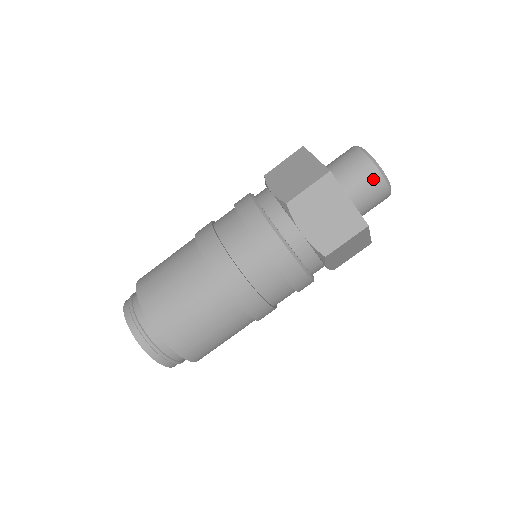
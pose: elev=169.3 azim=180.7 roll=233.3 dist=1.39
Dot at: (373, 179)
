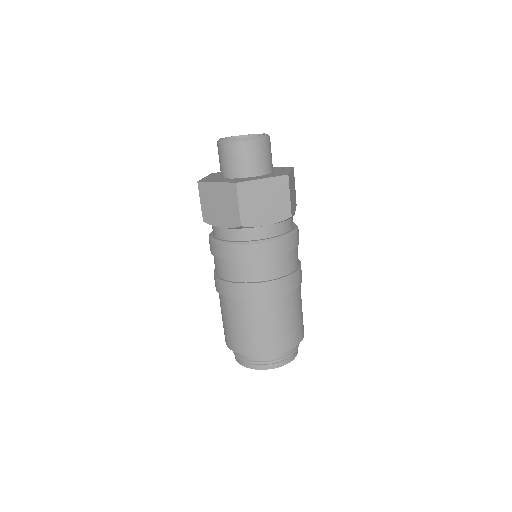
Dot at: (255, 148)
